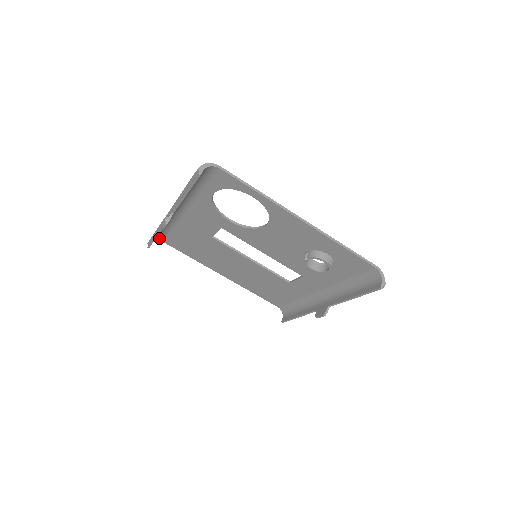
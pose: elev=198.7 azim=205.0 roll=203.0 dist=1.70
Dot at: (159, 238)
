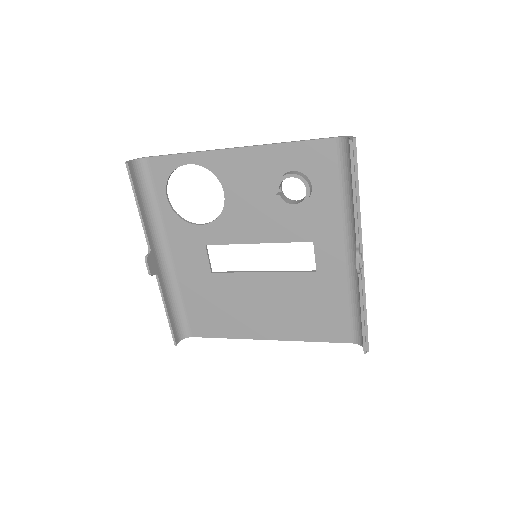
Dot at: (183, 331)
